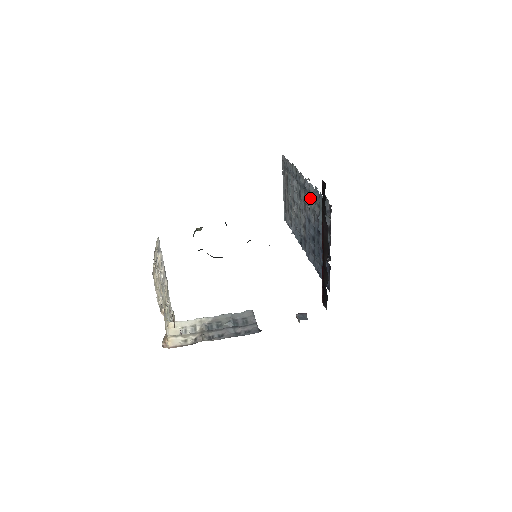
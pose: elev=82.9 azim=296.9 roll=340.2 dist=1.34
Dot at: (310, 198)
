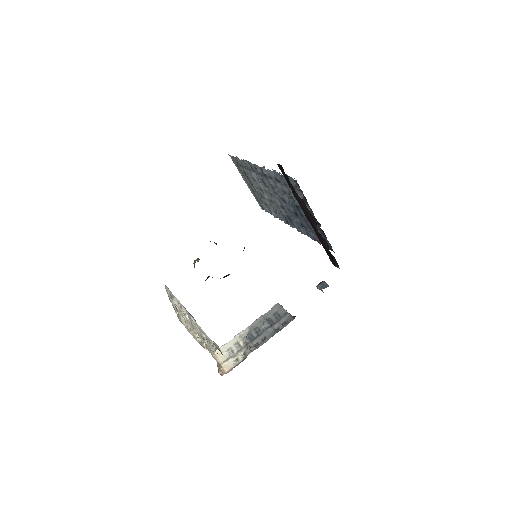
Dot at: occluded
